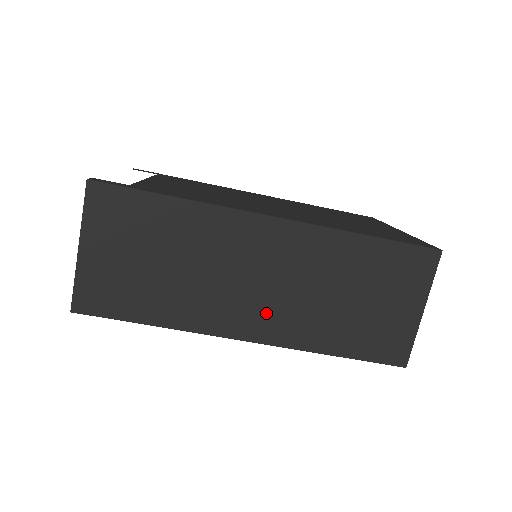
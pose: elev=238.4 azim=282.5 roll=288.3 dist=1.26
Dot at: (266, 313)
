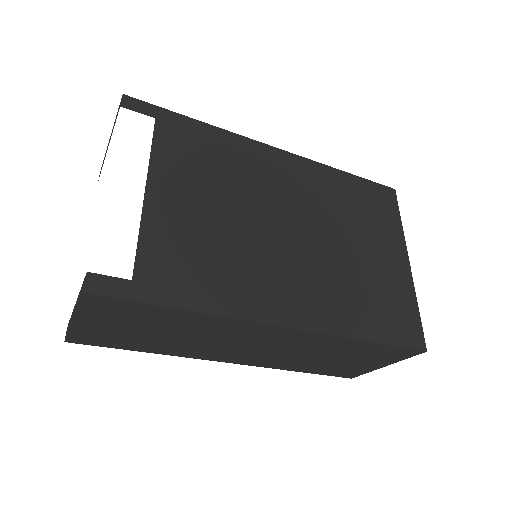
Dot at: (251, 357)
